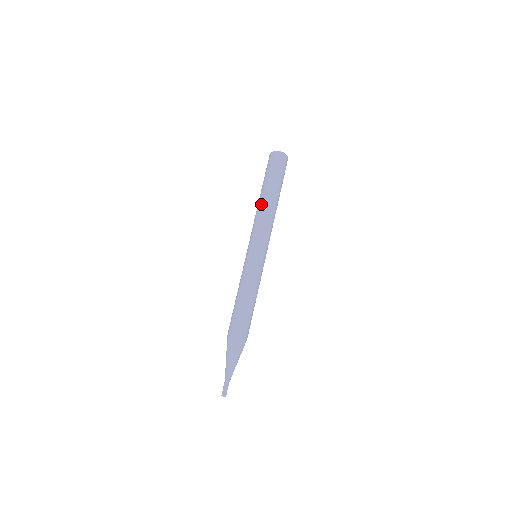
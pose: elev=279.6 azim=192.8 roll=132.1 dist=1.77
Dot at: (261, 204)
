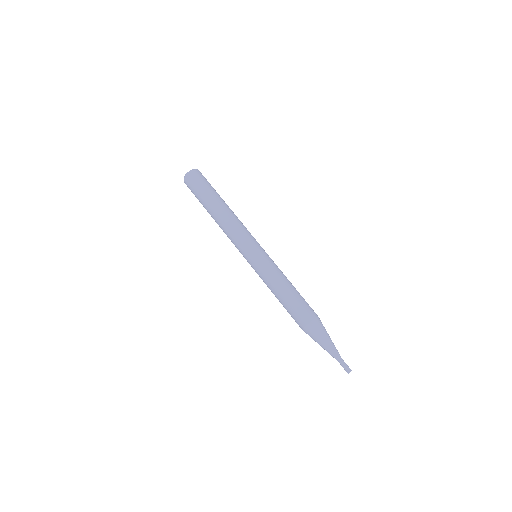
Dot at: (220, 216)
